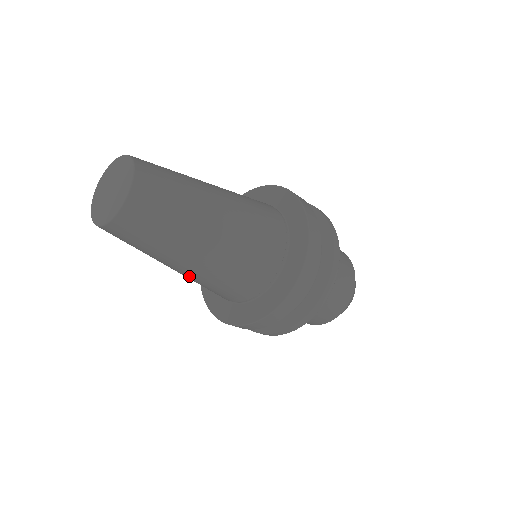
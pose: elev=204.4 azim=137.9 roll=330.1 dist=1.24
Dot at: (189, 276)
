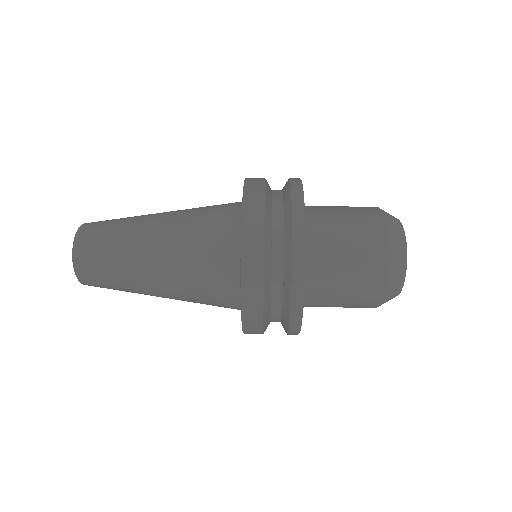
Dot at: occluded
